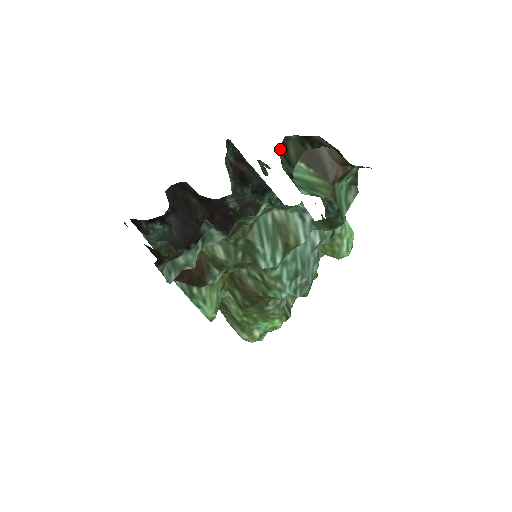
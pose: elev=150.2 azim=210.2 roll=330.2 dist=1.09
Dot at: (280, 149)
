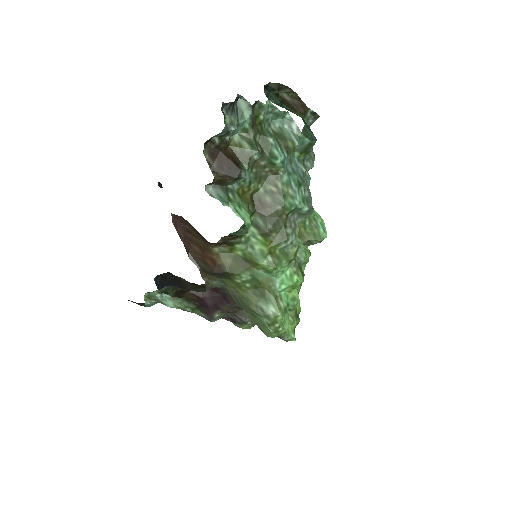
Dot at: (264, 90)
